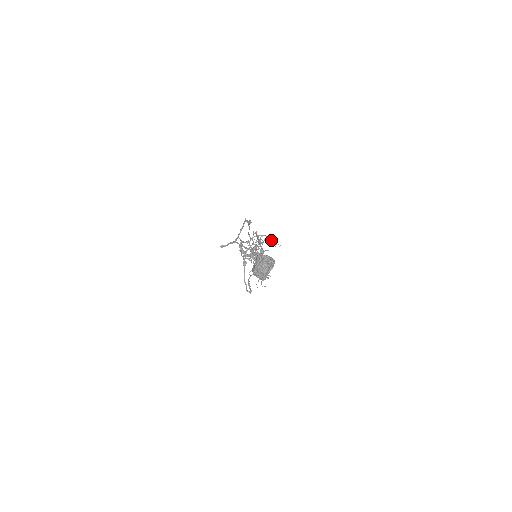
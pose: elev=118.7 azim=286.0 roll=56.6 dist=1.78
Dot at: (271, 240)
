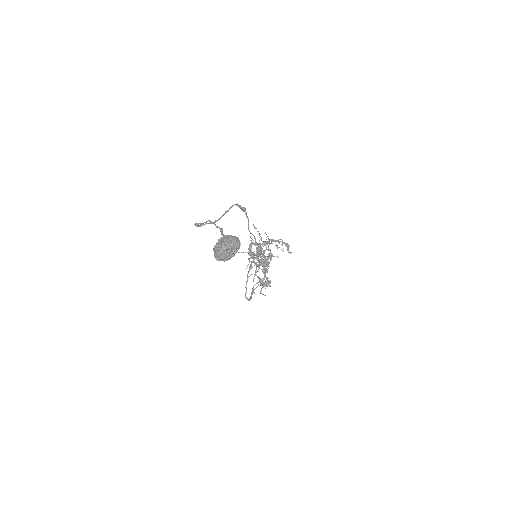
Dot at: (278, 242)
